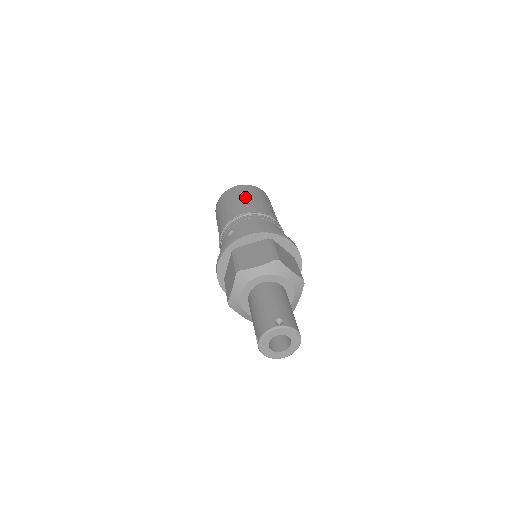
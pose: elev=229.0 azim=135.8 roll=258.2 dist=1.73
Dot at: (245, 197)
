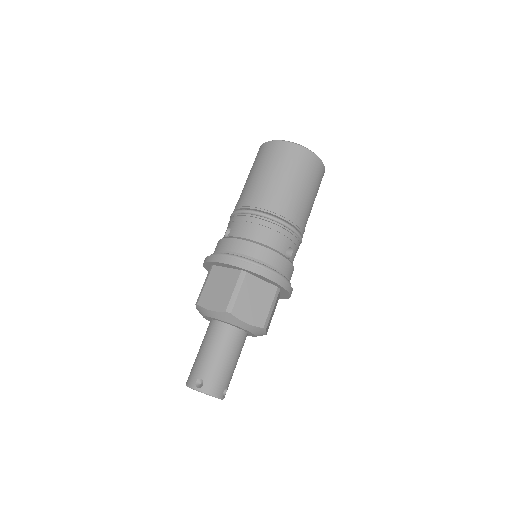
Dot at: (269, 173)
